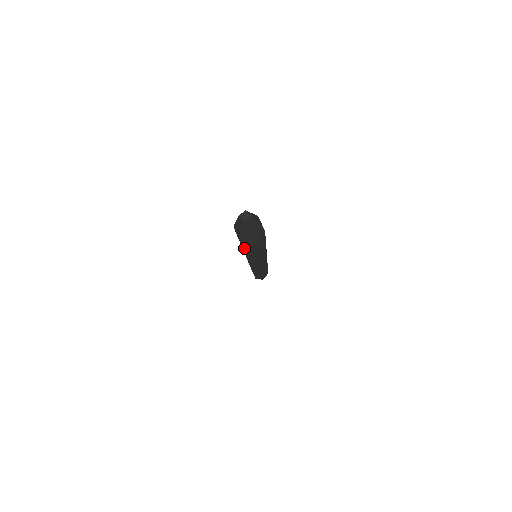
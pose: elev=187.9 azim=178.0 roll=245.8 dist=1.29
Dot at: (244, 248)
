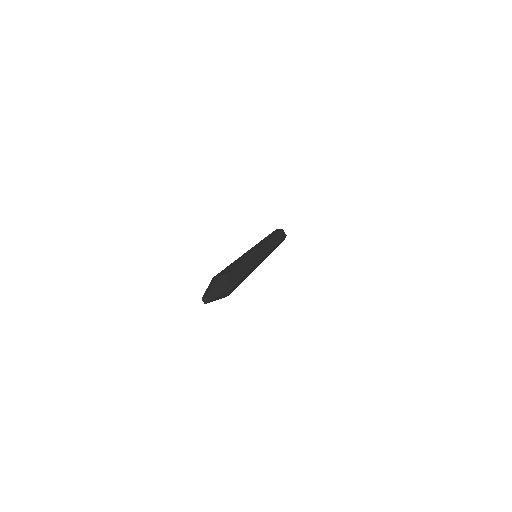
Dot at: occluded
